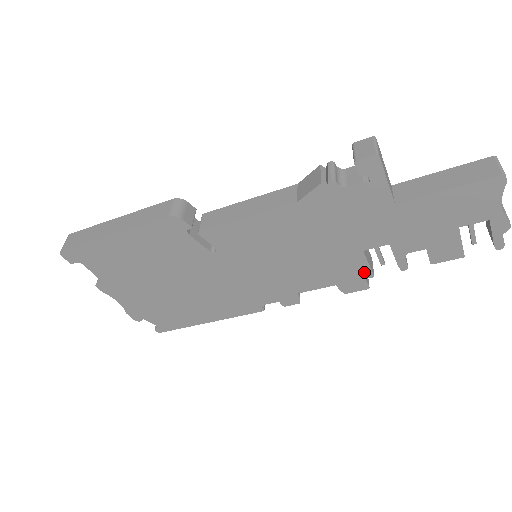
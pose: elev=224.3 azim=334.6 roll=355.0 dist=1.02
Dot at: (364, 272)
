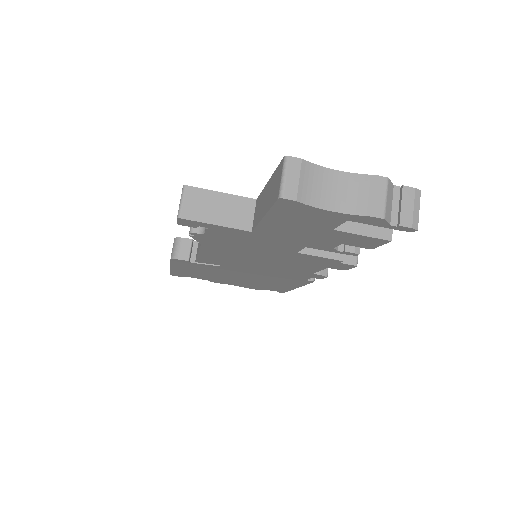
Dot at: (329, 260)
